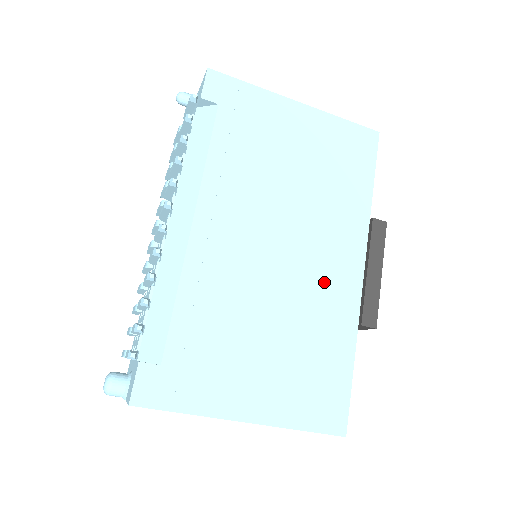
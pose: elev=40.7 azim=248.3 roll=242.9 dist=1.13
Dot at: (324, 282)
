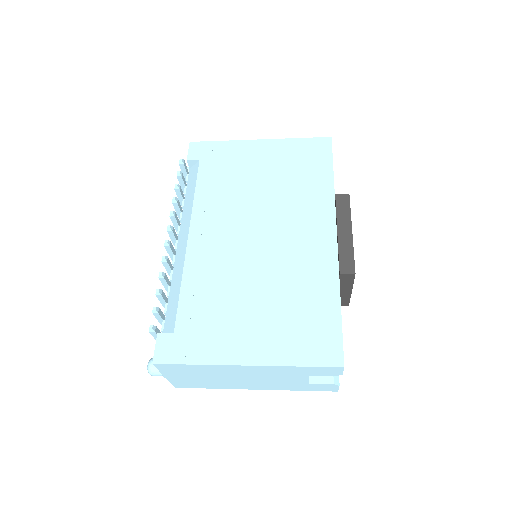
Dot at: (301, 250)
